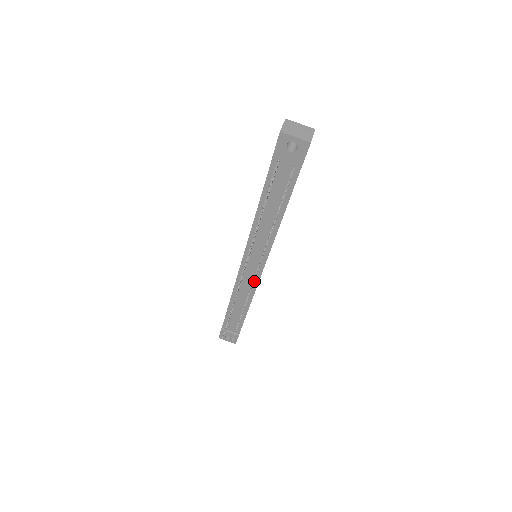
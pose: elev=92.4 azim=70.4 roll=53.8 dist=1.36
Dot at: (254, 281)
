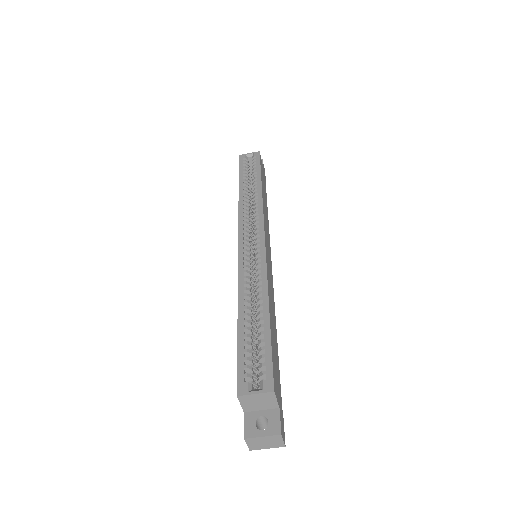
Dot at: occluded
